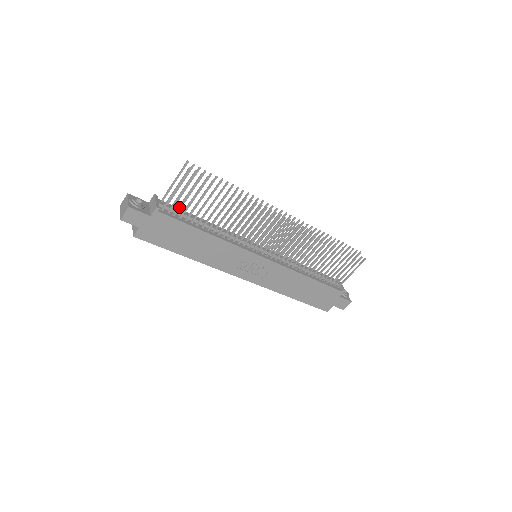
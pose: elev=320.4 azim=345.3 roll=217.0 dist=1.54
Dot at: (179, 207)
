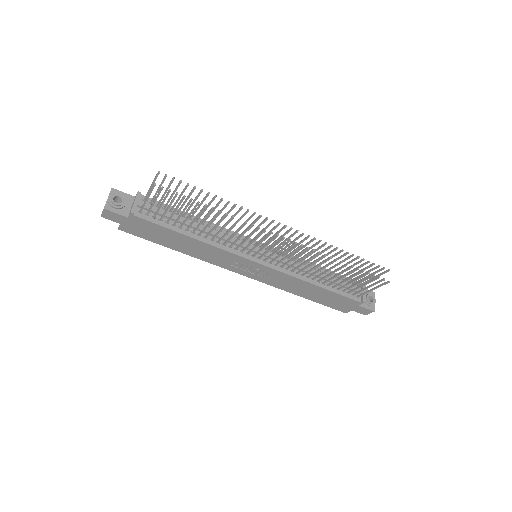
Dot at: (156, 212)
